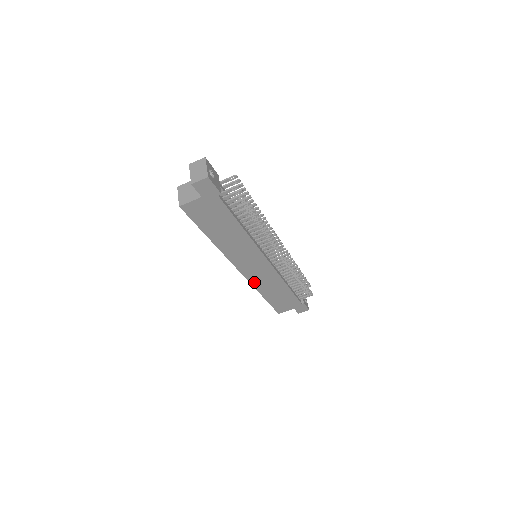
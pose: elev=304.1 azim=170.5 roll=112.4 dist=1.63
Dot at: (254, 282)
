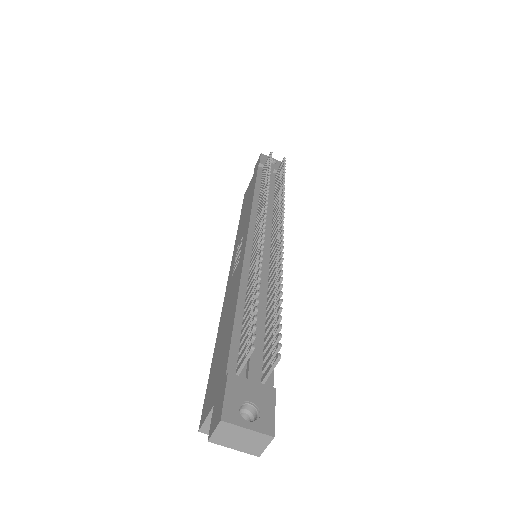
Dot at: occluded
